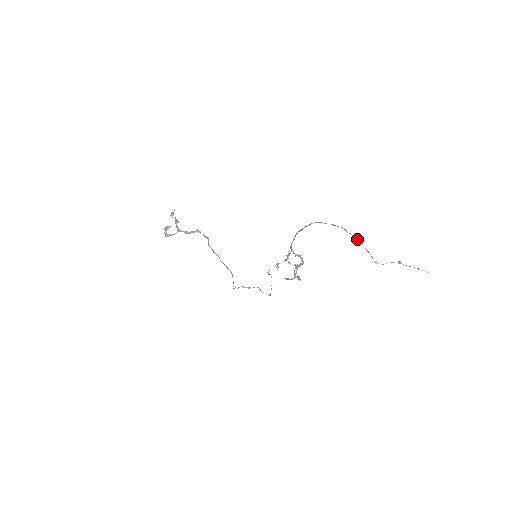
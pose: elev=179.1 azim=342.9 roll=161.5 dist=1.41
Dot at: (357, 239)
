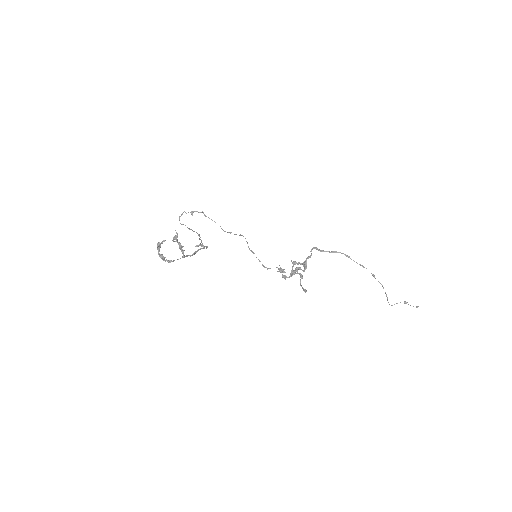
Dot at: occluded
